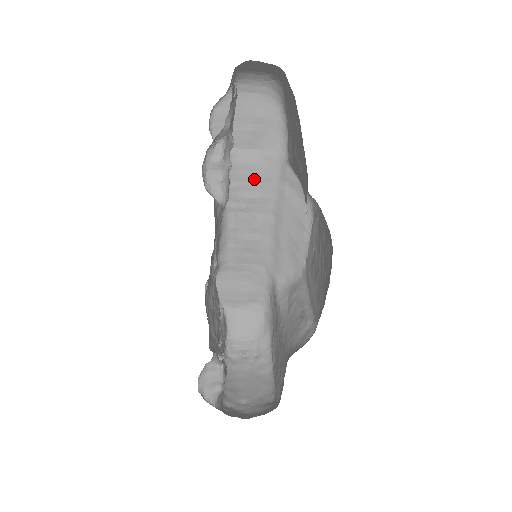
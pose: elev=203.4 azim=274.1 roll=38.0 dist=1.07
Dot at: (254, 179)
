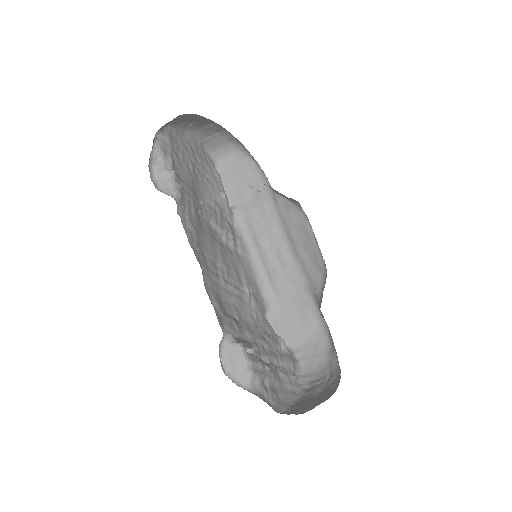
Dot at: (260, 219)
